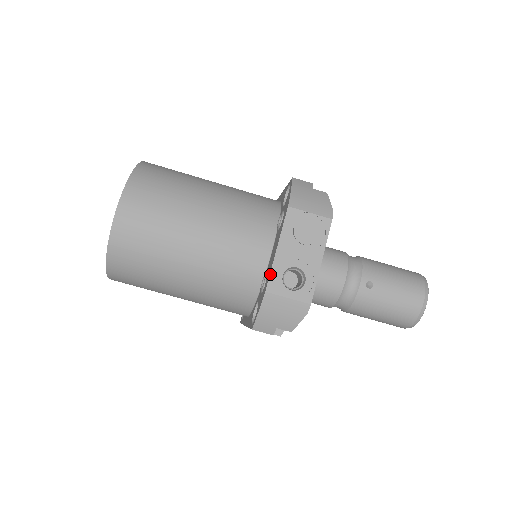
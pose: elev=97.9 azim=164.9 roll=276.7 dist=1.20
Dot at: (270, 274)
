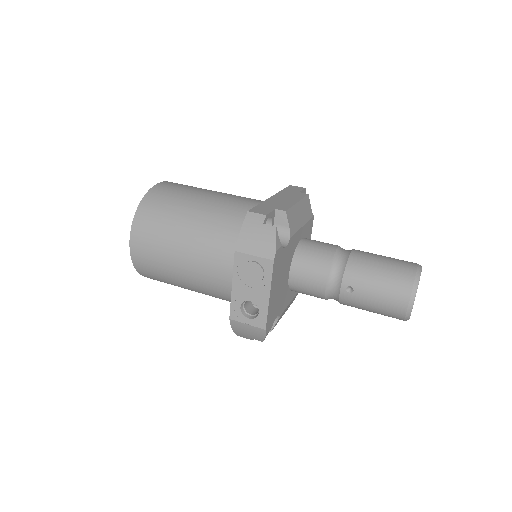
Dot at: (230, 306)
